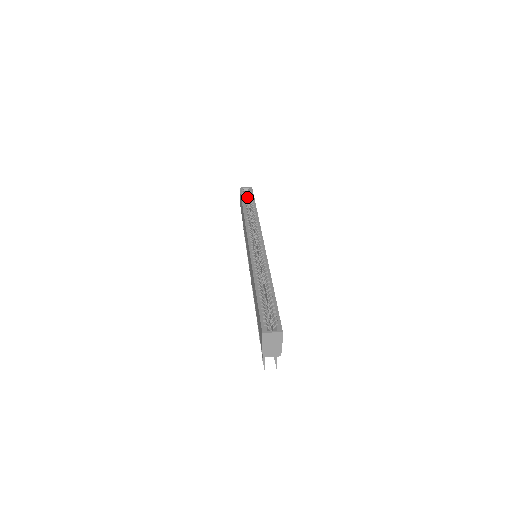
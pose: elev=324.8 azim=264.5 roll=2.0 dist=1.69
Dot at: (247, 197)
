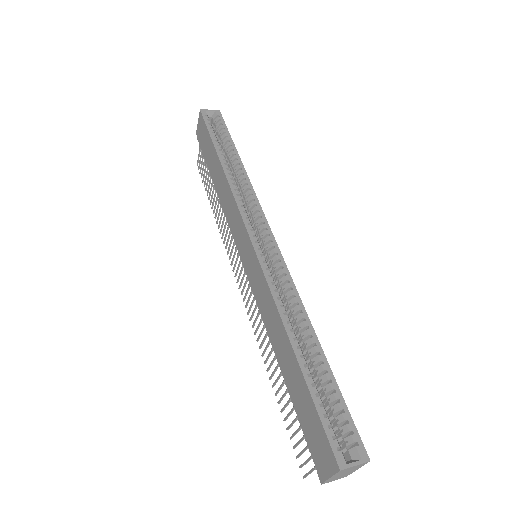
Dot at: occluded
